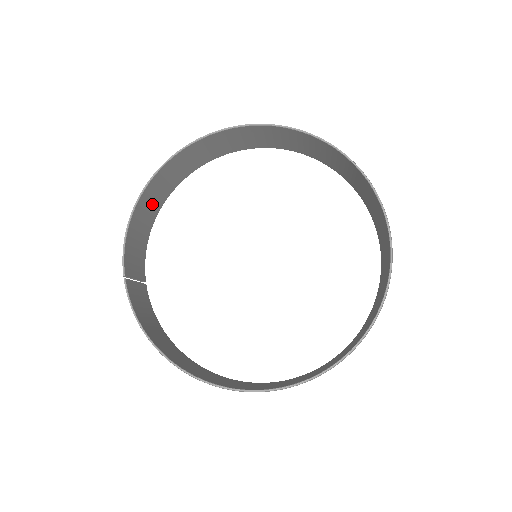
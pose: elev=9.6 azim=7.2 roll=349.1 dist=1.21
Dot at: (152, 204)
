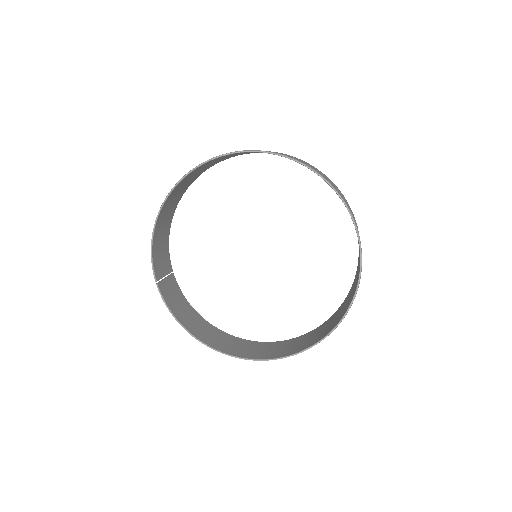
Dot at: (167, 214)
